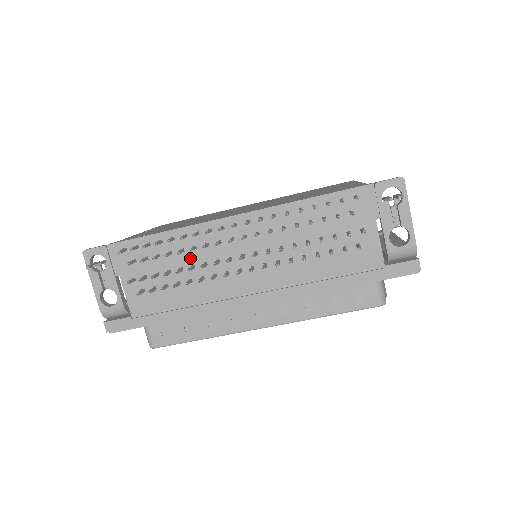
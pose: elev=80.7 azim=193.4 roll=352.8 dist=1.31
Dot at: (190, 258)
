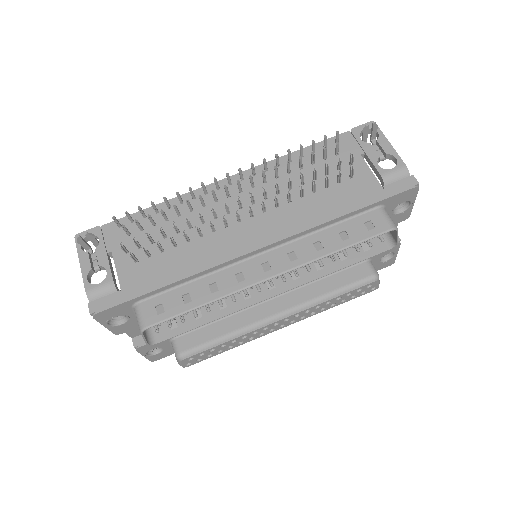
Dot at: occluded
